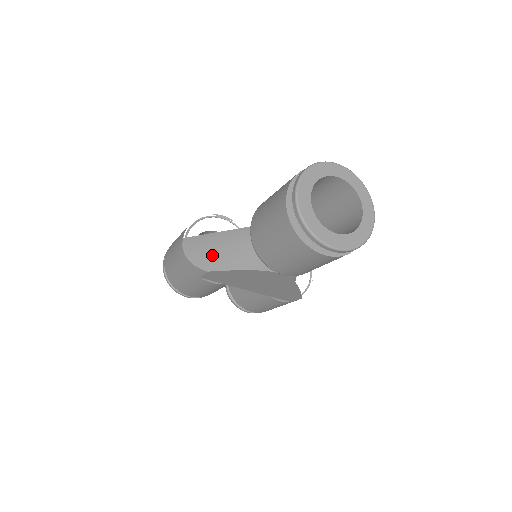
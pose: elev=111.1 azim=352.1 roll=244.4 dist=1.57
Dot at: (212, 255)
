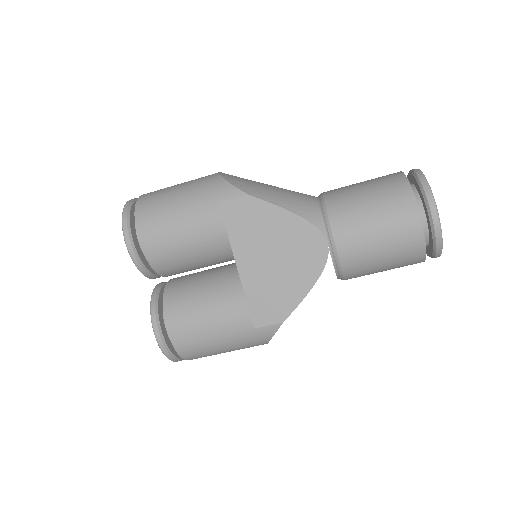
Dot at: (262, 189)
